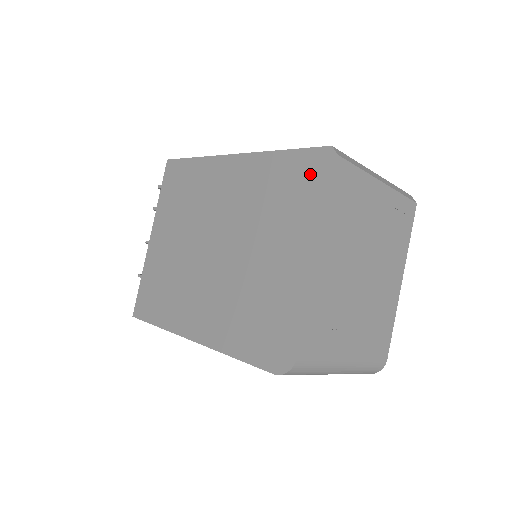
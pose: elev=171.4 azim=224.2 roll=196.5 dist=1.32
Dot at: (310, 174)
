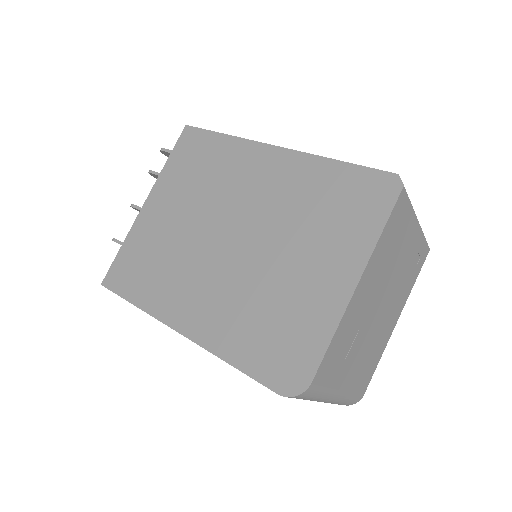
Dot at: (366, 195)
